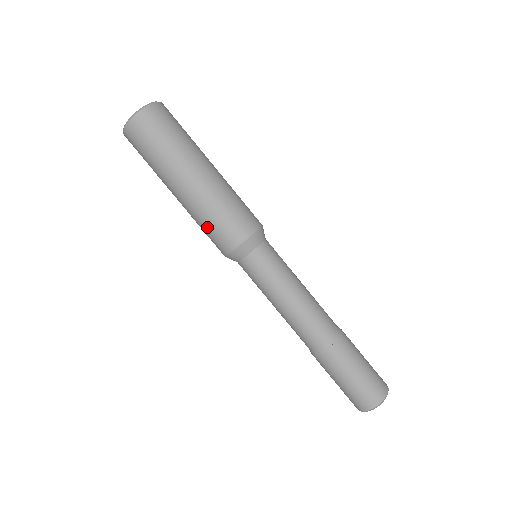
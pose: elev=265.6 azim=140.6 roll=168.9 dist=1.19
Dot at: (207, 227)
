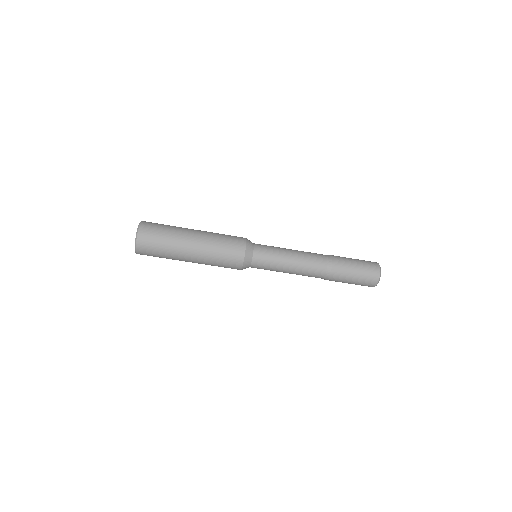
Dot at: (221, 258)
